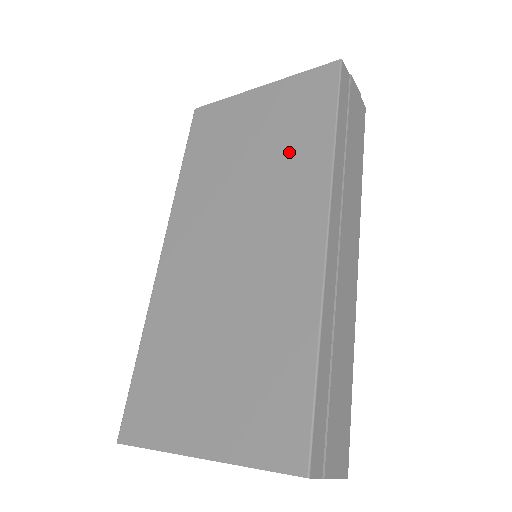
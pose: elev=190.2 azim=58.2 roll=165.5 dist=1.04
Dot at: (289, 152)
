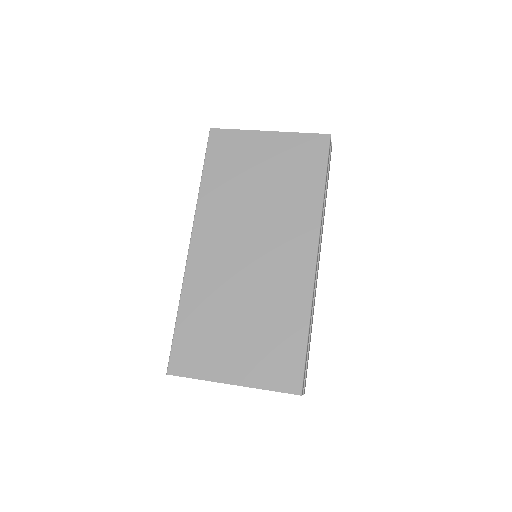
Dot at: (292, 195)
